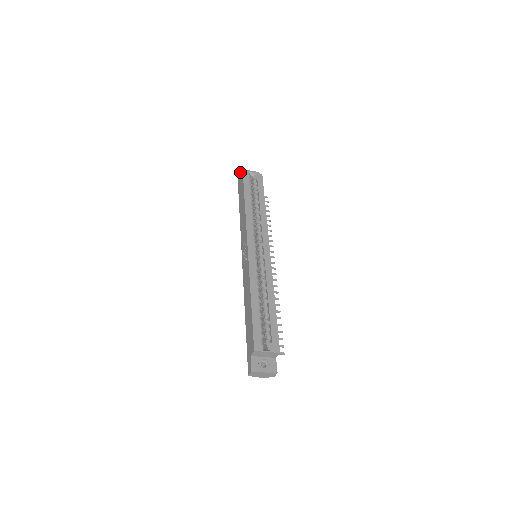
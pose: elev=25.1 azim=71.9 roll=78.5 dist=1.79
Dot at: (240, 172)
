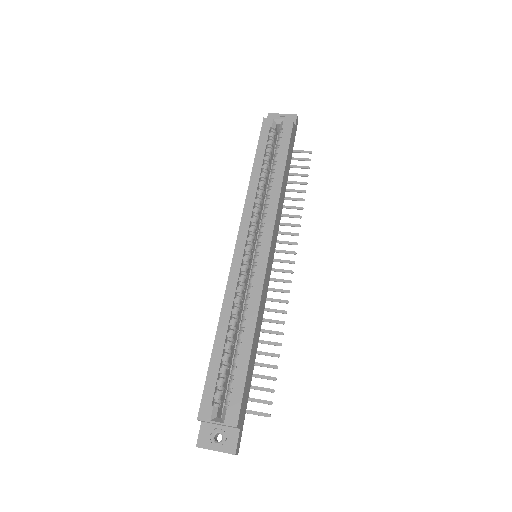
Dot at: occluded
